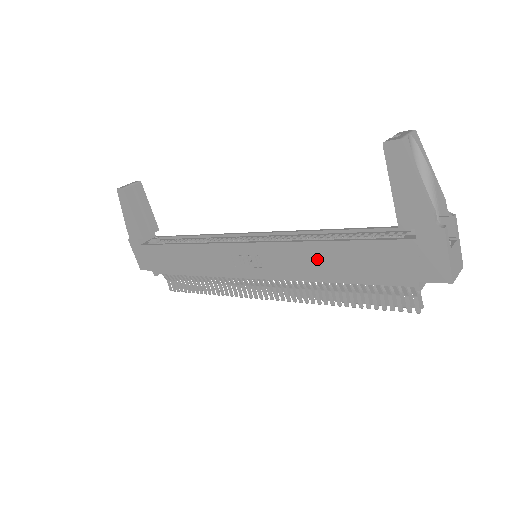
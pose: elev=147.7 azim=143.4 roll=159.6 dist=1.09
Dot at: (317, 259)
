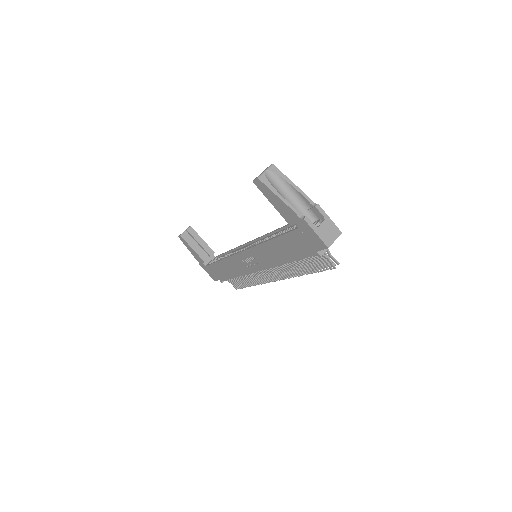
Dot at: (273, 251)
